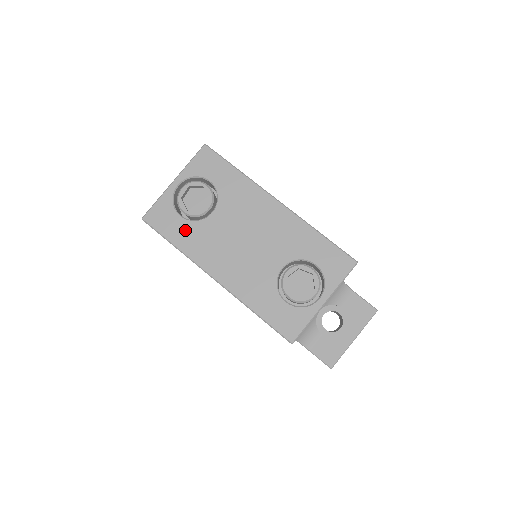
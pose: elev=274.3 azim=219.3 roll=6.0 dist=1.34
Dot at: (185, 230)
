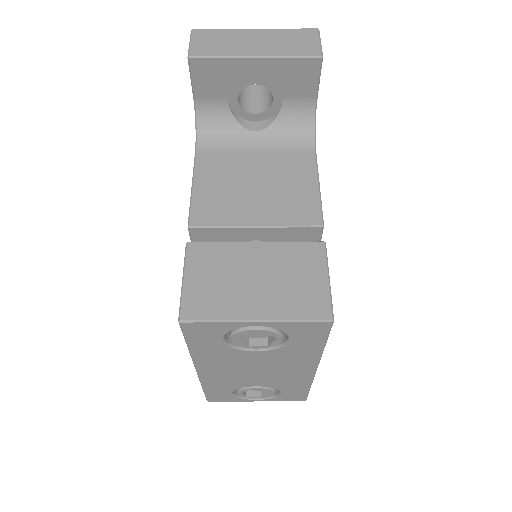
Dot at: (214, 347)
